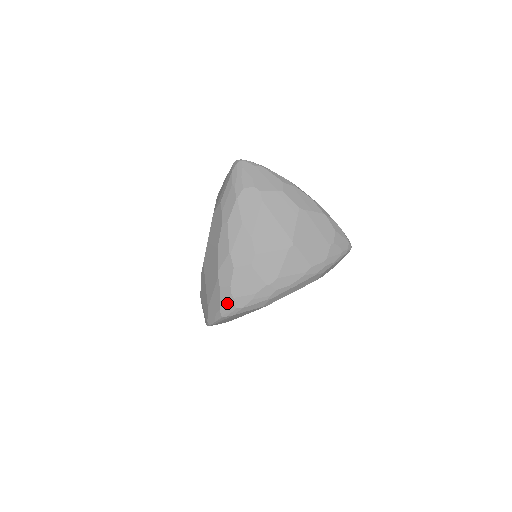
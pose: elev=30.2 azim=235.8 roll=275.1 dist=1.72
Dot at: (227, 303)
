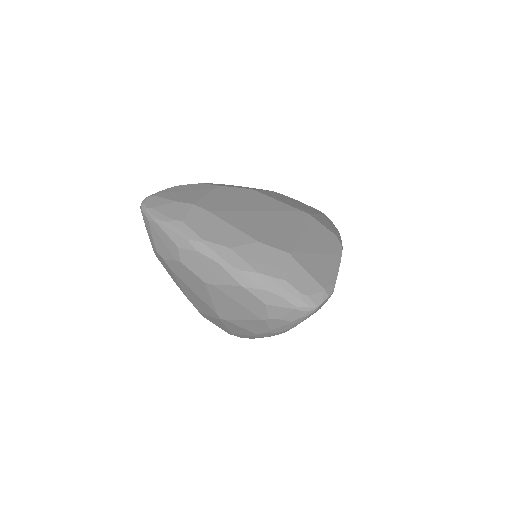
Dot at: occluded
